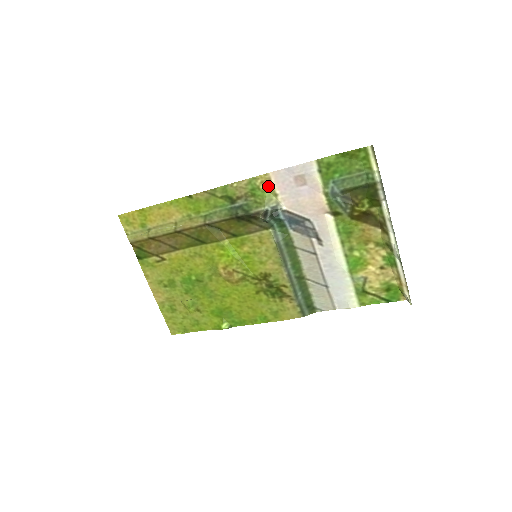
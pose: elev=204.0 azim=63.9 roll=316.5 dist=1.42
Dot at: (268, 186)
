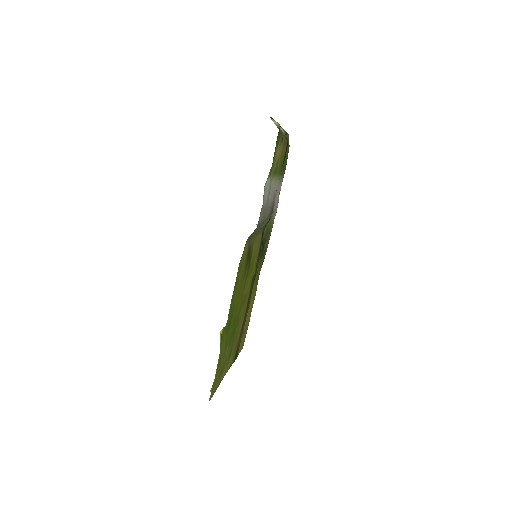
Dot at: (273, 220)
